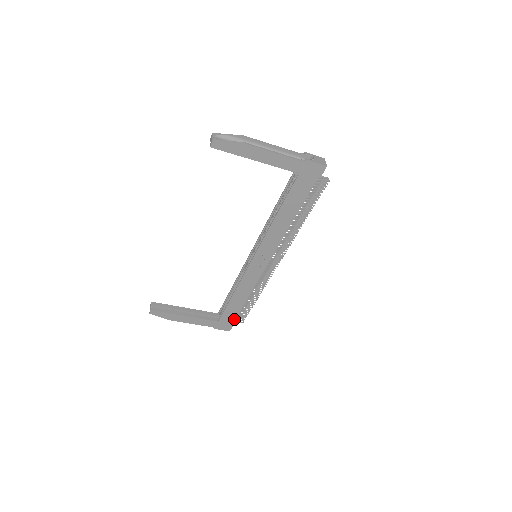
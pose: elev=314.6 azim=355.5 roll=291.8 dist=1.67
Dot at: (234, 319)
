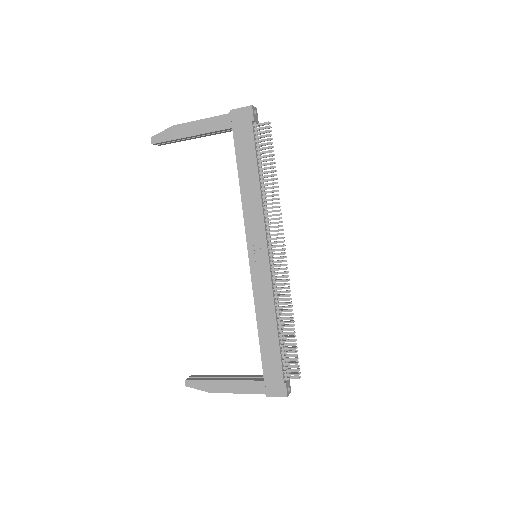
Dot at: (281, 370)
